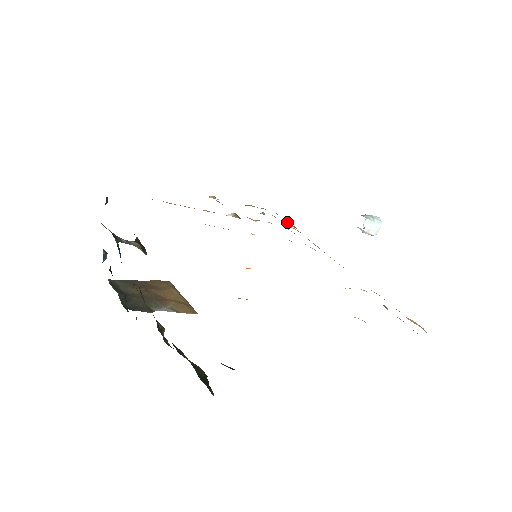
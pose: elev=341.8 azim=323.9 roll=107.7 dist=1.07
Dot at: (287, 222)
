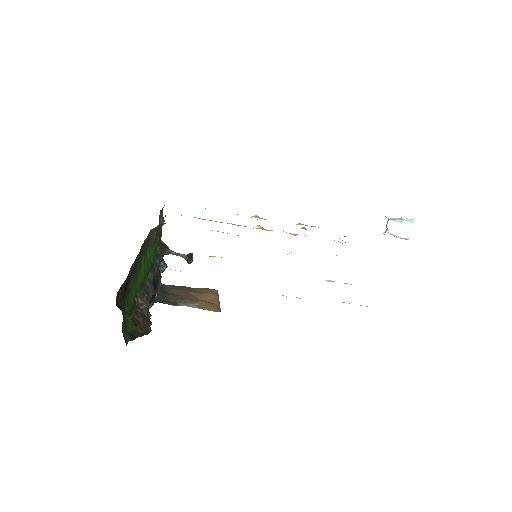
Dot at: (339, 238)
